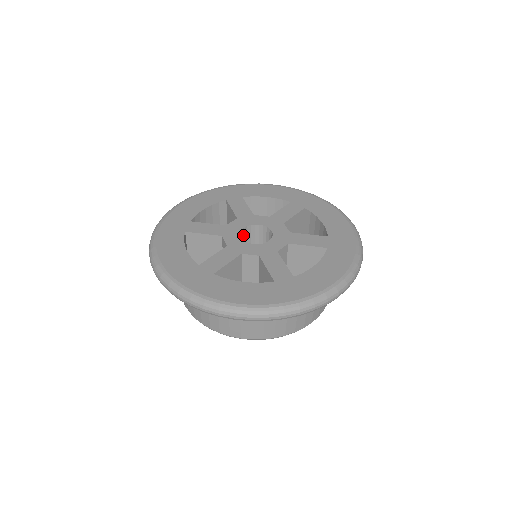
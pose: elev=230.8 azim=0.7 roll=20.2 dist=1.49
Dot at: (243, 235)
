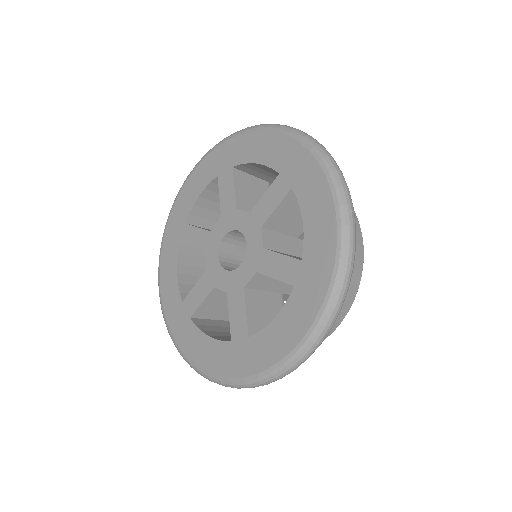
Dot at: (226, 259)
